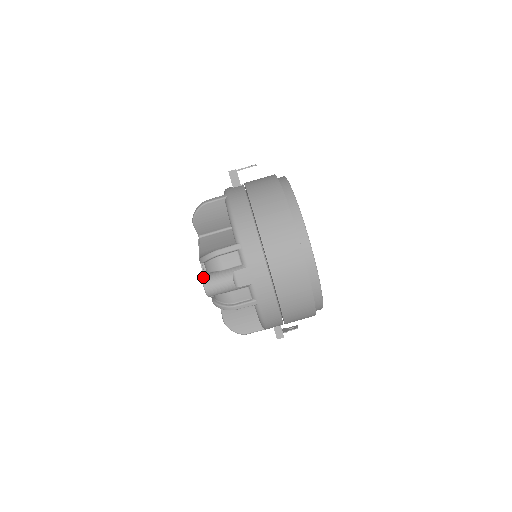
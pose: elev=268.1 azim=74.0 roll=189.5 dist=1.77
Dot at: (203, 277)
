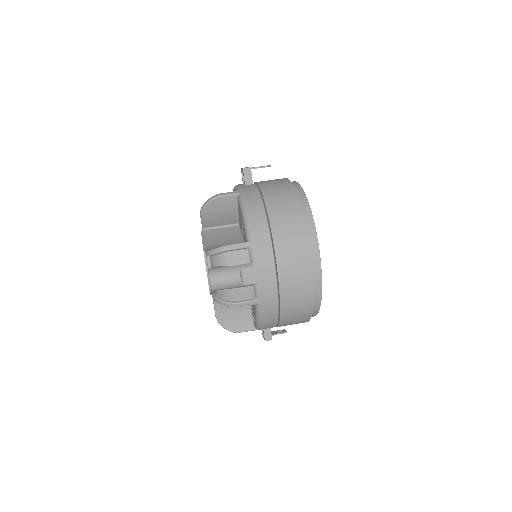
Dot at: (210, 270)
